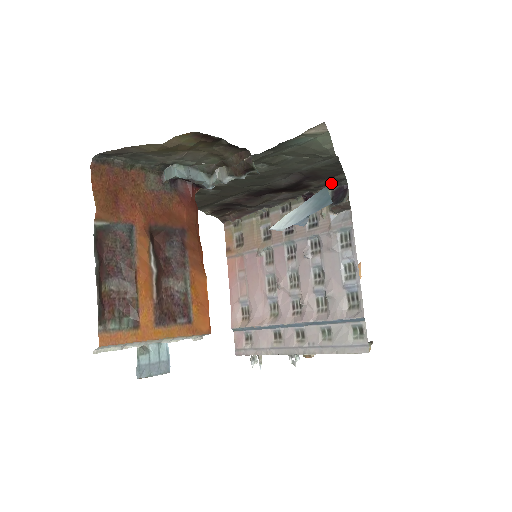
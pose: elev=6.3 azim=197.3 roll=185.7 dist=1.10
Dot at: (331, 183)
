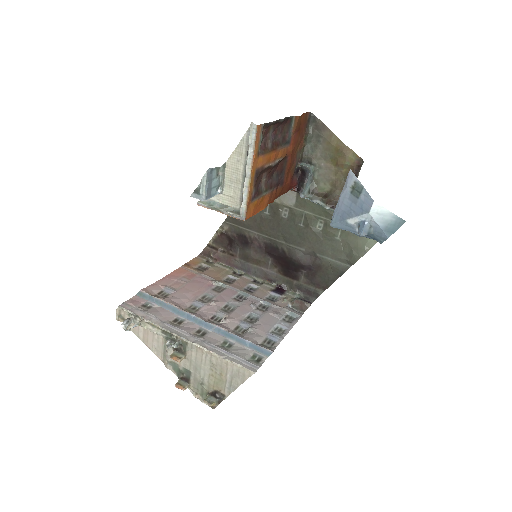
Dot at: (305, 293)
